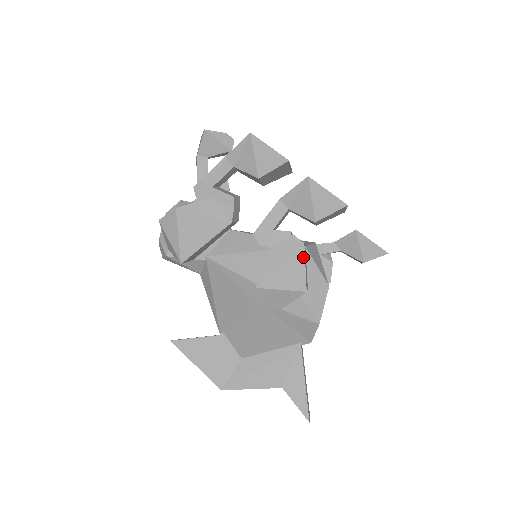
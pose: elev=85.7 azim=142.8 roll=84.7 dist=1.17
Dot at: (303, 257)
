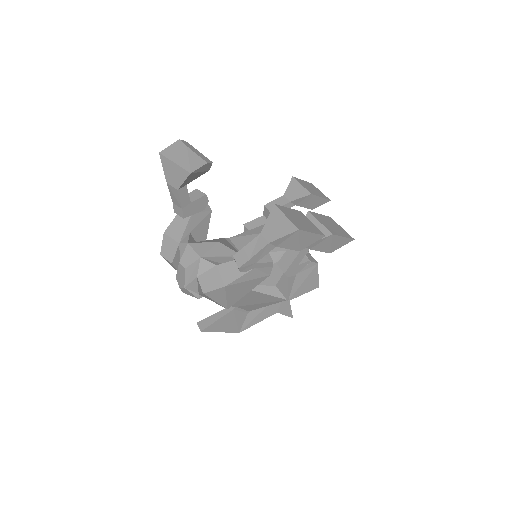
Dot at: (317, 271)
